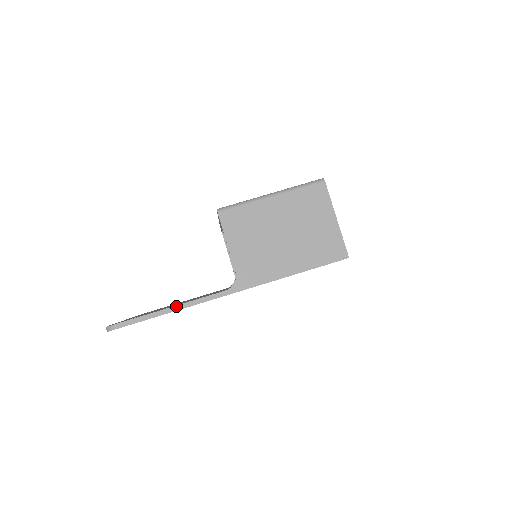
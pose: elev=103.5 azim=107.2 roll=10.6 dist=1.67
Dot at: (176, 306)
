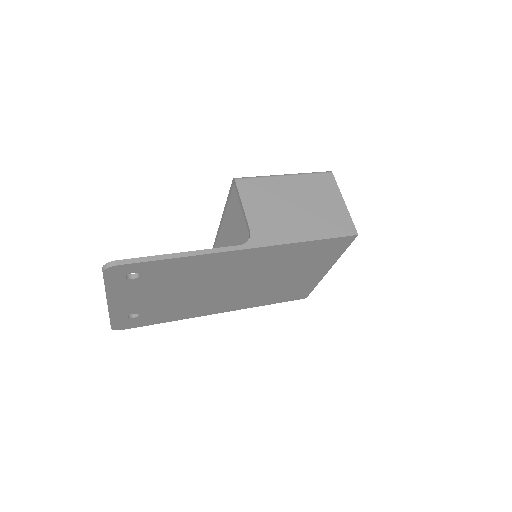
Dot at: (186, 252)
